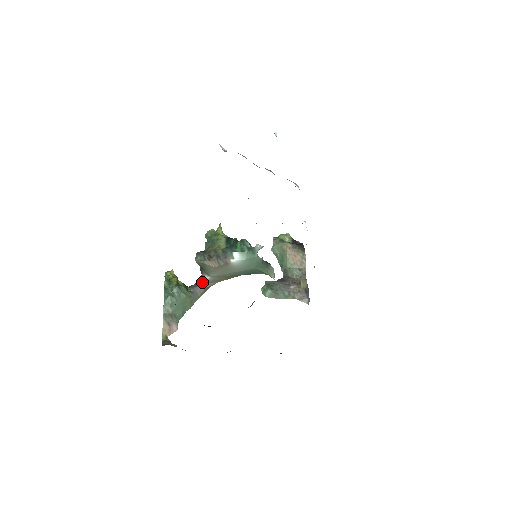
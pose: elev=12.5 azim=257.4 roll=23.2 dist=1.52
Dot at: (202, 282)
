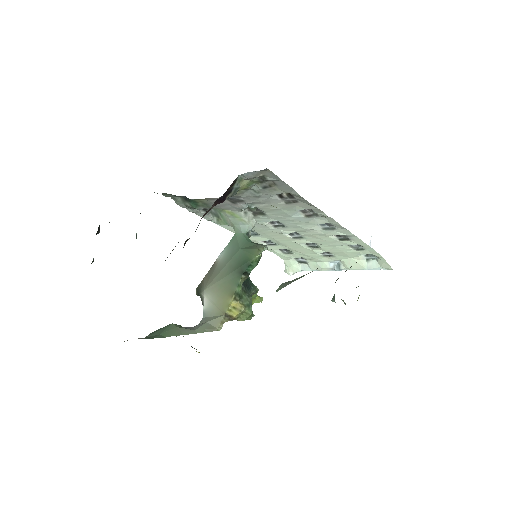
Dot at: (203, 317)
